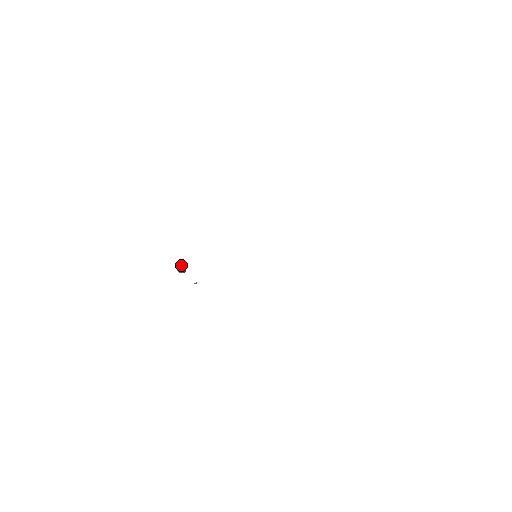
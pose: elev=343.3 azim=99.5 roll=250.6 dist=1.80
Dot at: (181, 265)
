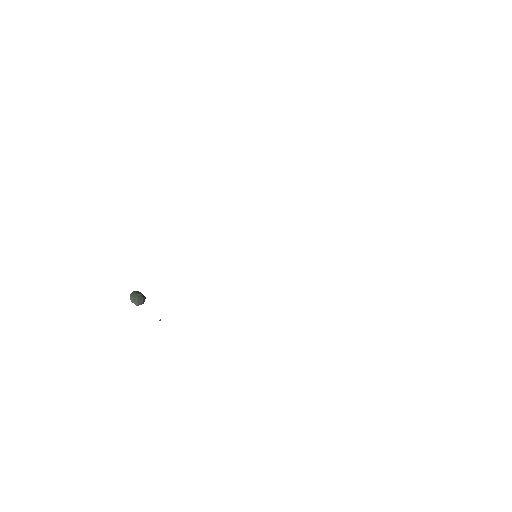
Dot at: (137, 292)
